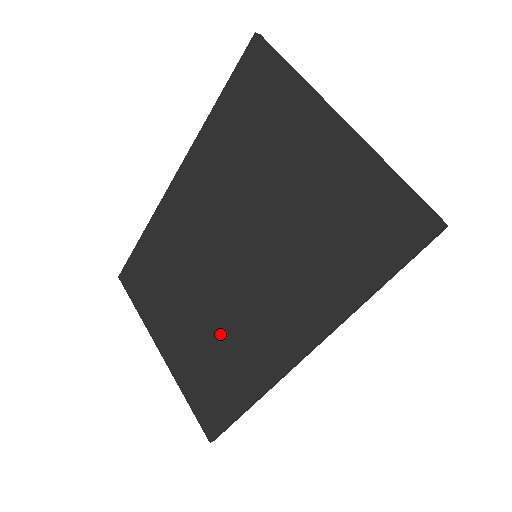
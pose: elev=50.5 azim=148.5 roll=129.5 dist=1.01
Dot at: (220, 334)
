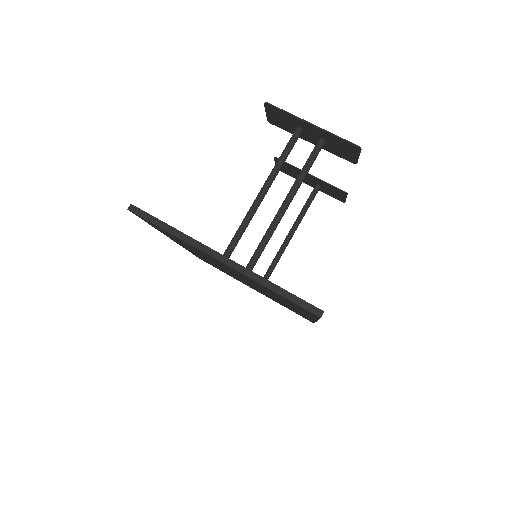
Dot at: occluded
